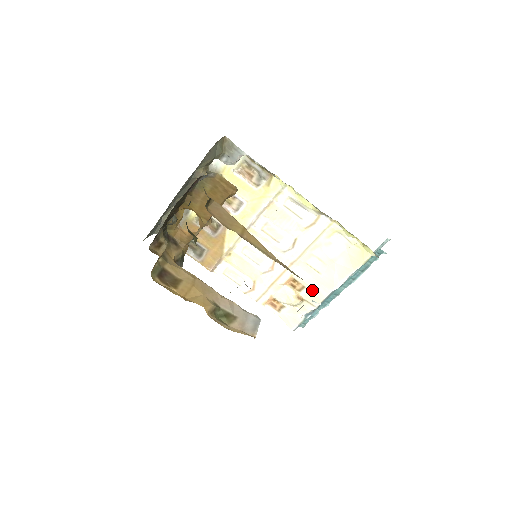
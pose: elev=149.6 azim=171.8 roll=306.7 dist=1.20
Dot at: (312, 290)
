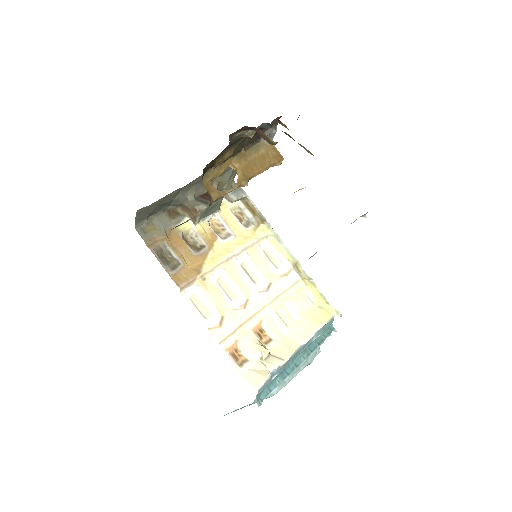
Dot at: (280, 344)
